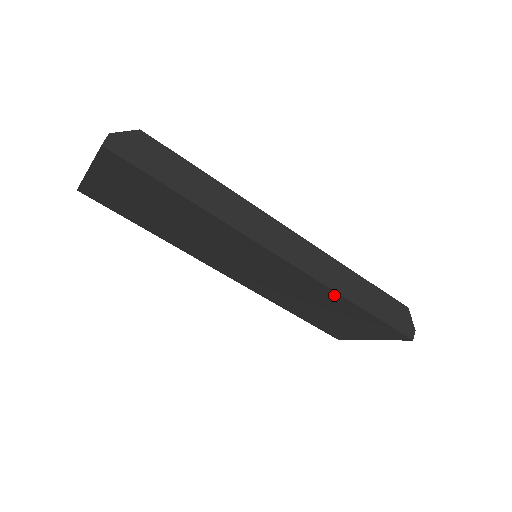
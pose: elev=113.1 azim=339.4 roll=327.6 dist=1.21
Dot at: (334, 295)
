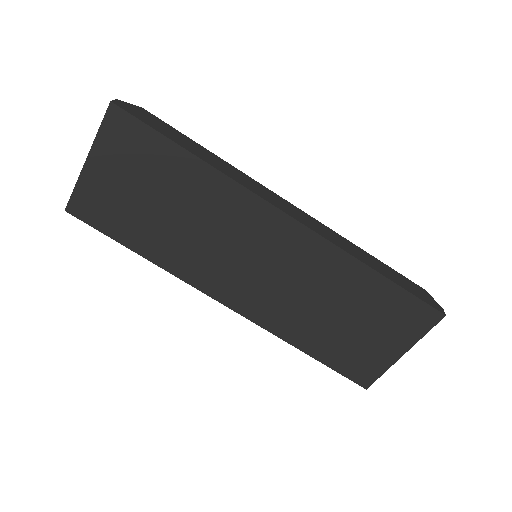
Dot at: (347, 263)
